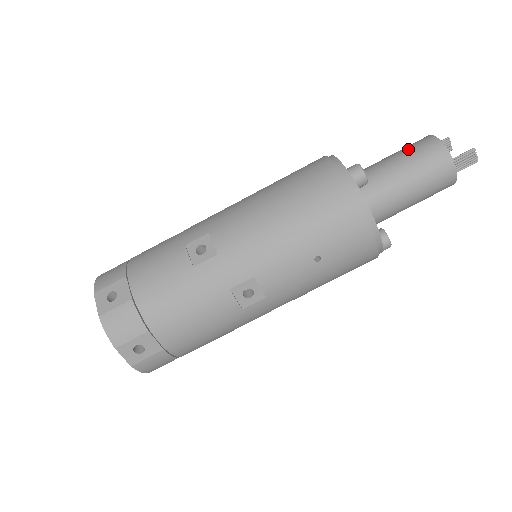
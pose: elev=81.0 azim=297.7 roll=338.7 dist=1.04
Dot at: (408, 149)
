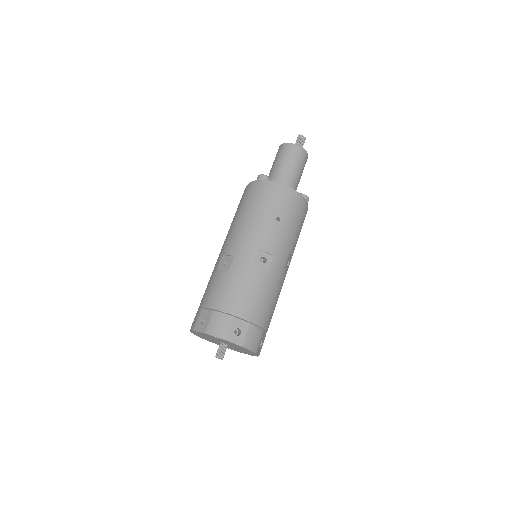
Dot at: (275, 158)
